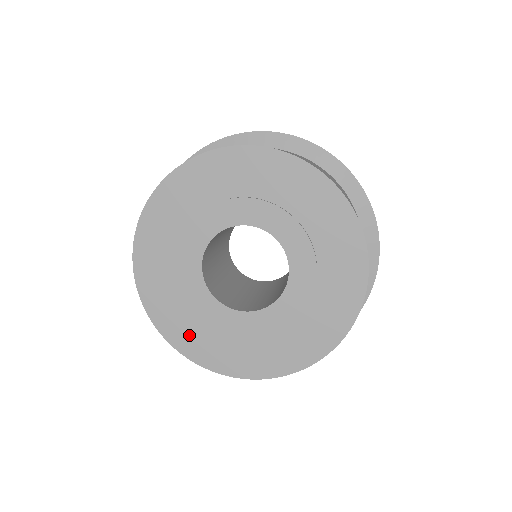
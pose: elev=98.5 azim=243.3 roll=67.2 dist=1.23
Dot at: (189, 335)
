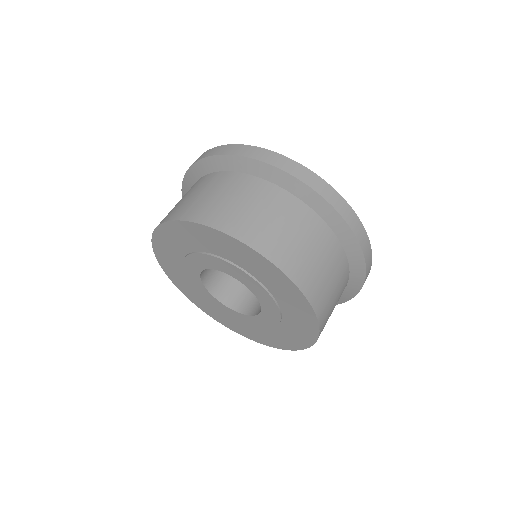
Dot at: (215, 313)
